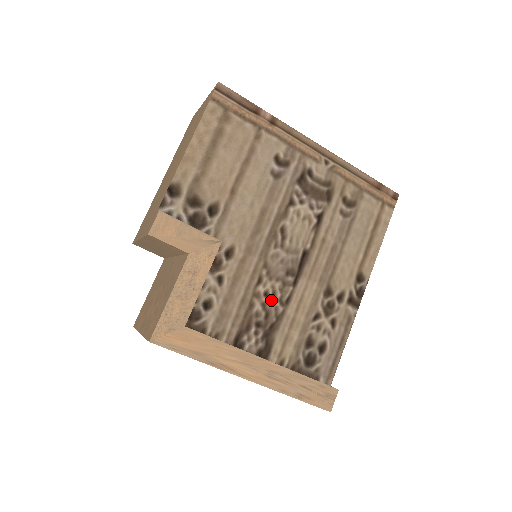
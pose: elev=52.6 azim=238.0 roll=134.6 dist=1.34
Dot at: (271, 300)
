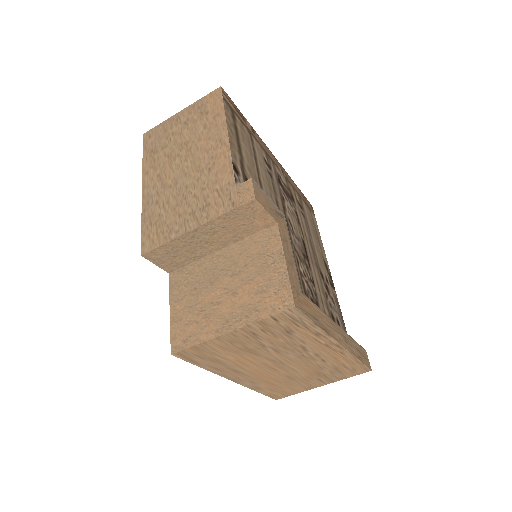
Dot at: (308, 279)
